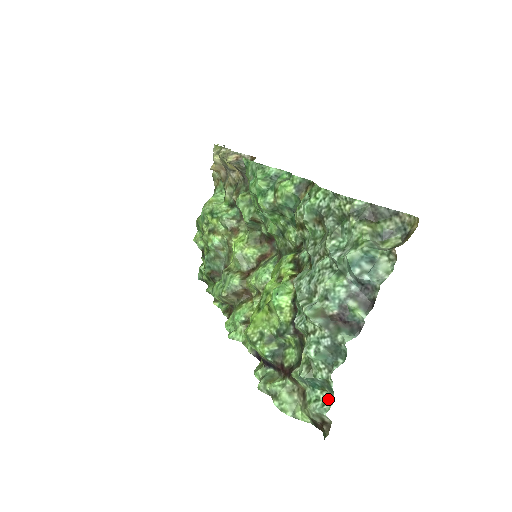
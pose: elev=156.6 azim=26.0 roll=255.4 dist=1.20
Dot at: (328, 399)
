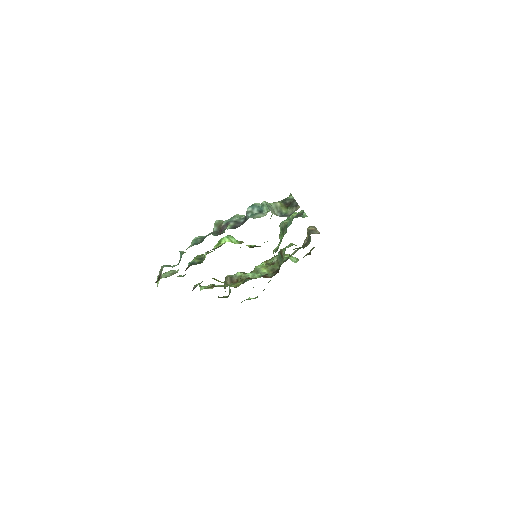
Dot at: (174, 266)
